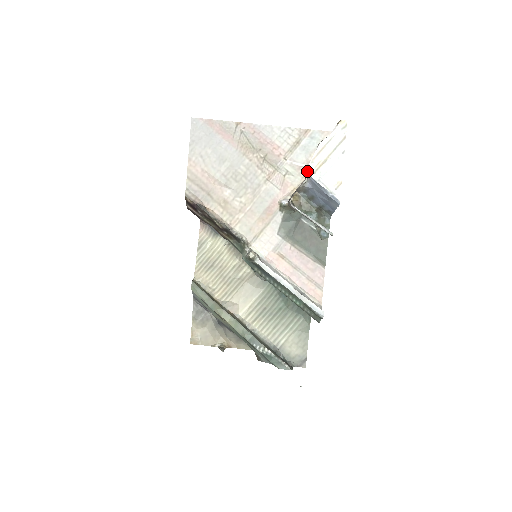
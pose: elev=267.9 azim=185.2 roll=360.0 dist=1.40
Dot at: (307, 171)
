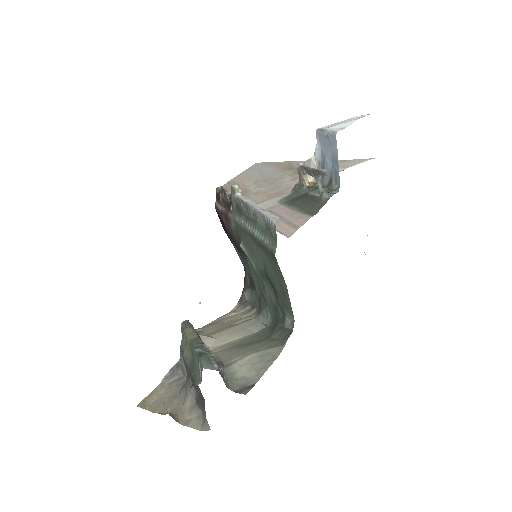
Dot at: (317, 129)
